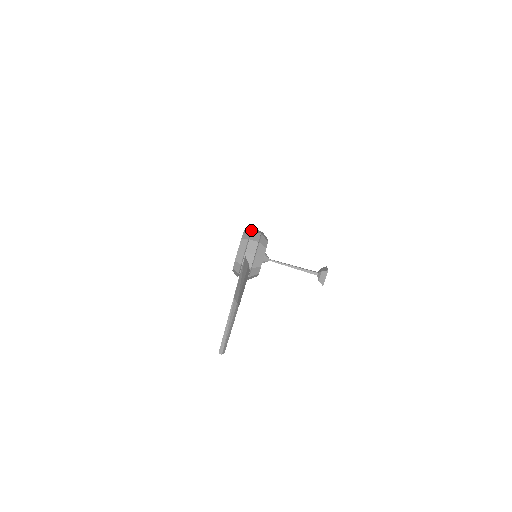
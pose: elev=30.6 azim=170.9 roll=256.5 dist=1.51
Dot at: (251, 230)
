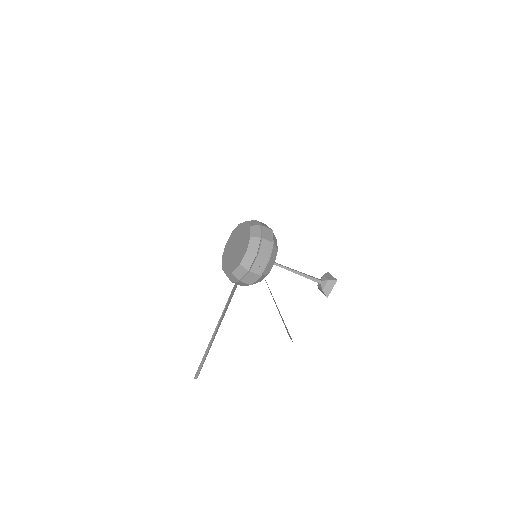
Dot at: (257, 223)
